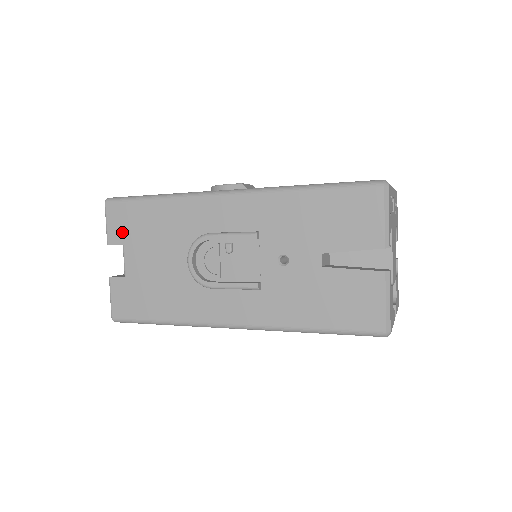
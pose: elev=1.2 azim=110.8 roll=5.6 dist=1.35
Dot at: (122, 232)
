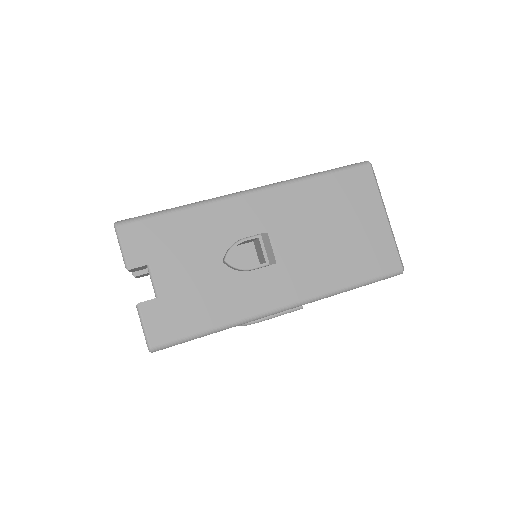
Dot at: occluded
